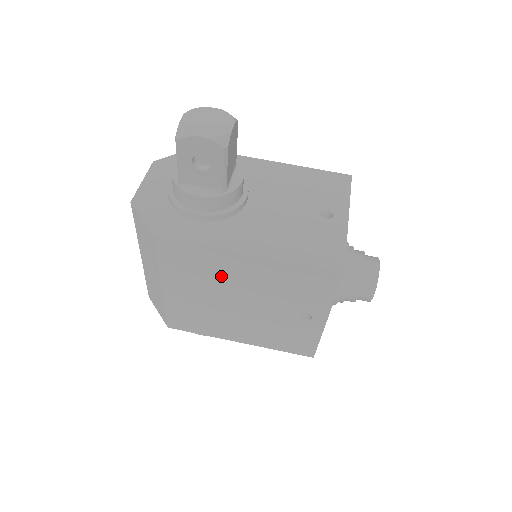
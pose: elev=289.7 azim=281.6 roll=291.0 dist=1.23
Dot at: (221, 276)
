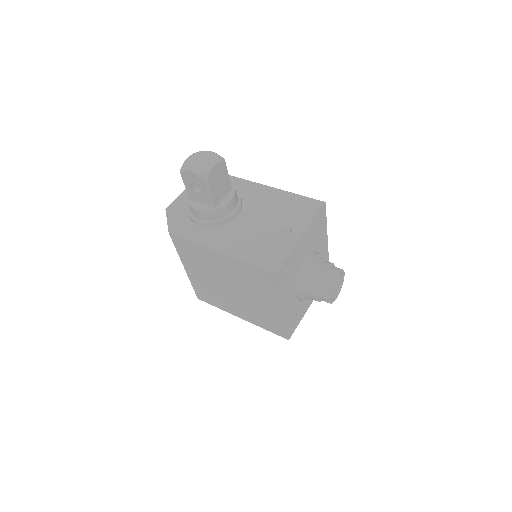
Dot at: (211, 265)
